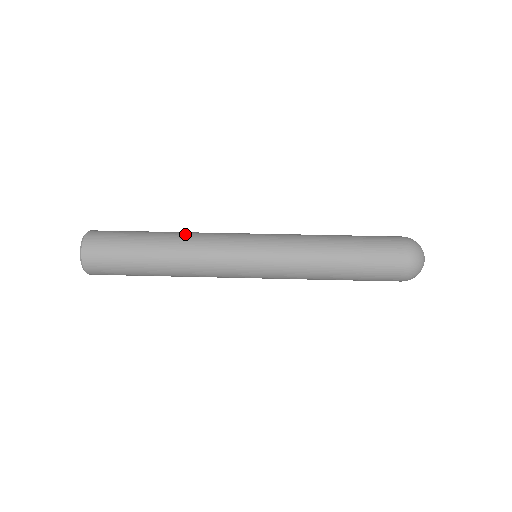
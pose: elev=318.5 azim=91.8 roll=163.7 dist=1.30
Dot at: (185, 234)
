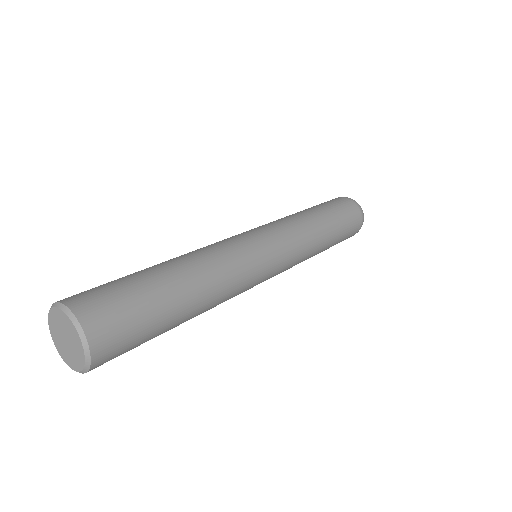
Dot at: (206, 264)
